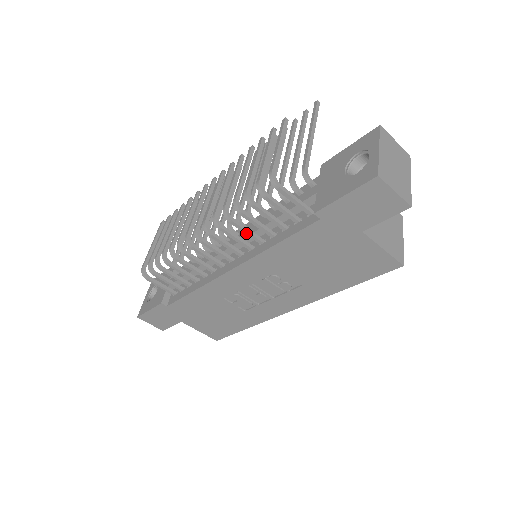
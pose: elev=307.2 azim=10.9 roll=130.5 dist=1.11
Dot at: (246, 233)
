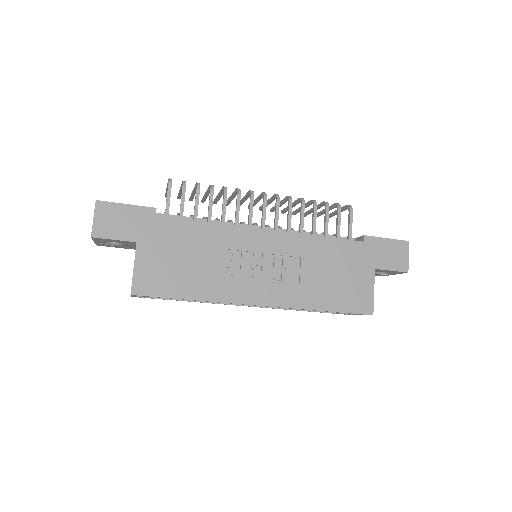
Dot at: (302, 220)
